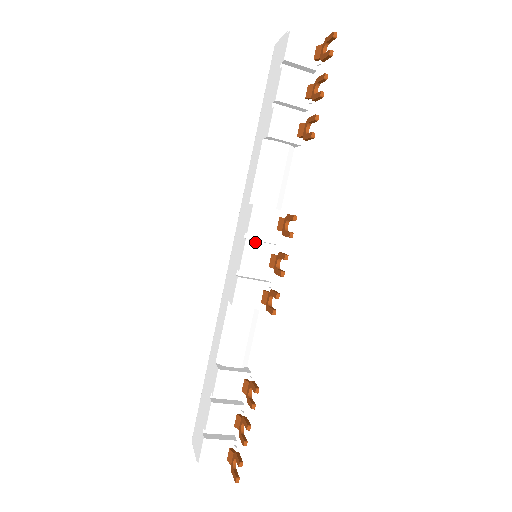
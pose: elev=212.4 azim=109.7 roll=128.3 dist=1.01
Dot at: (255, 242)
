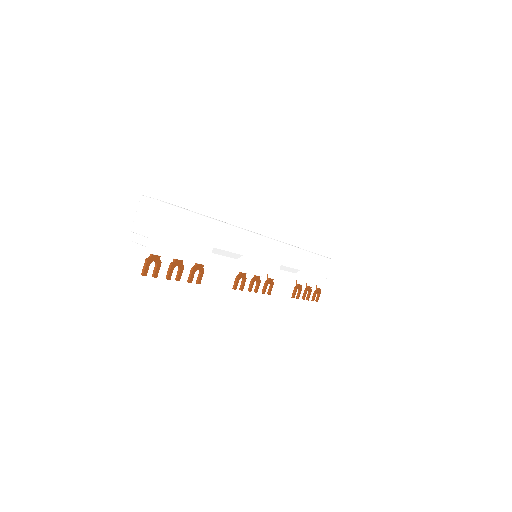
Dot at: occluded
